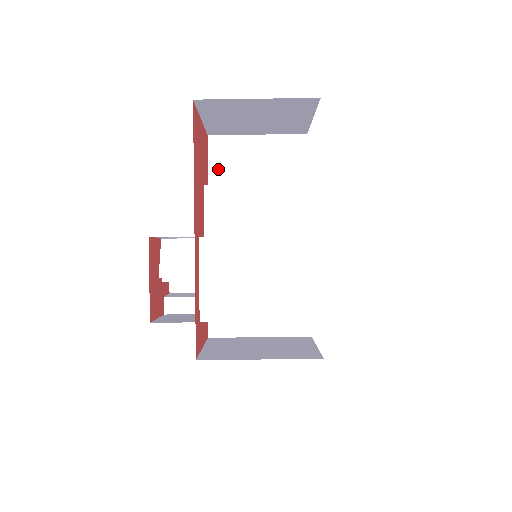
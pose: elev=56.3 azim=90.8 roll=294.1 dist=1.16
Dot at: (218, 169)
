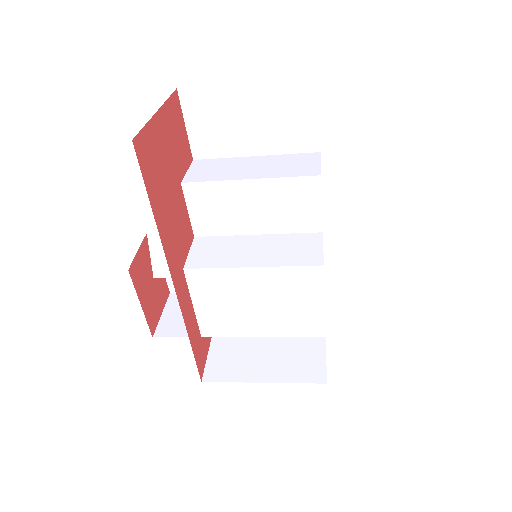
Dot at: (200, 132)
